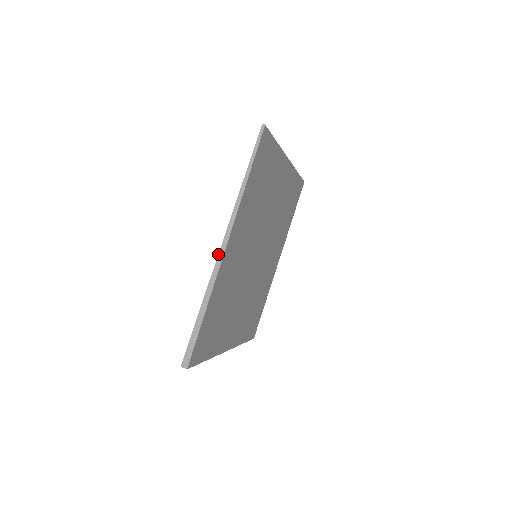
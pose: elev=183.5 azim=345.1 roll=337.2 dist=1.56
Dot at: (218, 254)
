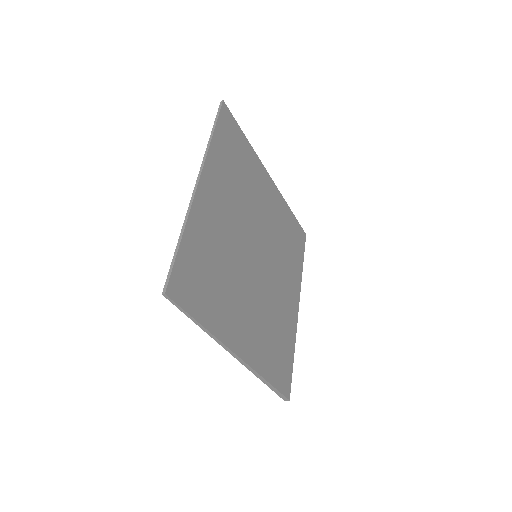
Dot at: occluded
